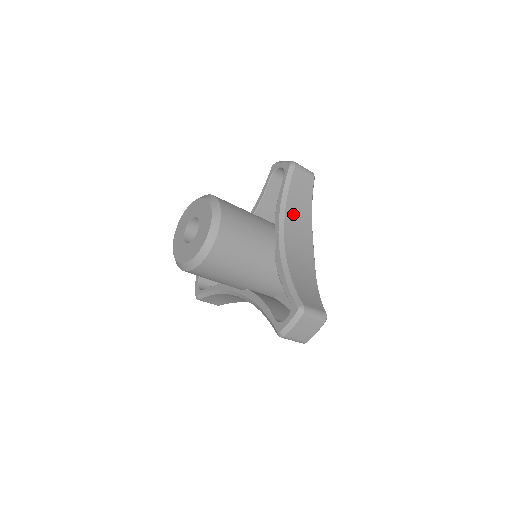
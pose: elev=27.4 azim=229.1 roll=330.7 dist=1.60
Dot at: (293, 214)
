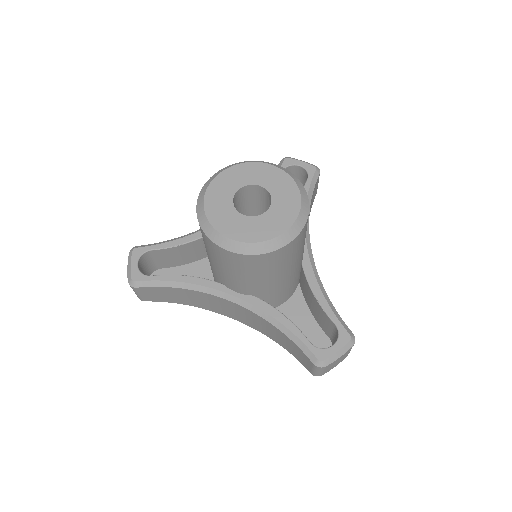
Dot at: occluded
